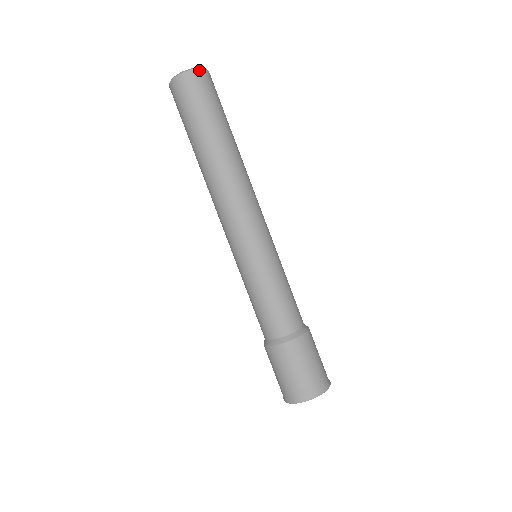
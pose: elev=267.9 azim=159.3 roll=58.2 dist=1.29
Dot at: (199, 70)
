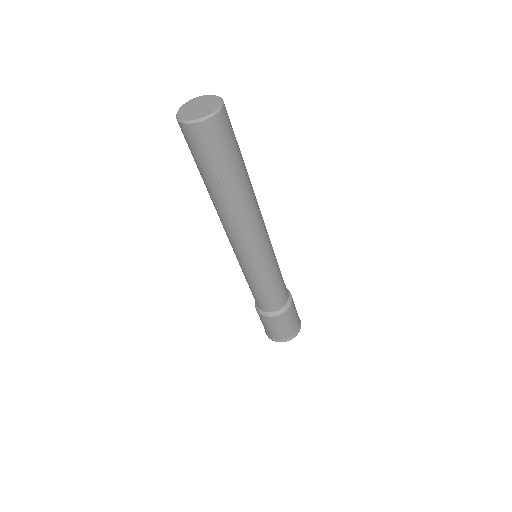
Dot at: (224, 104)
